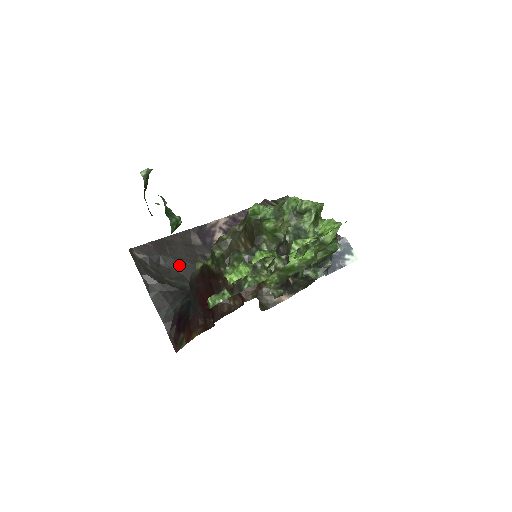
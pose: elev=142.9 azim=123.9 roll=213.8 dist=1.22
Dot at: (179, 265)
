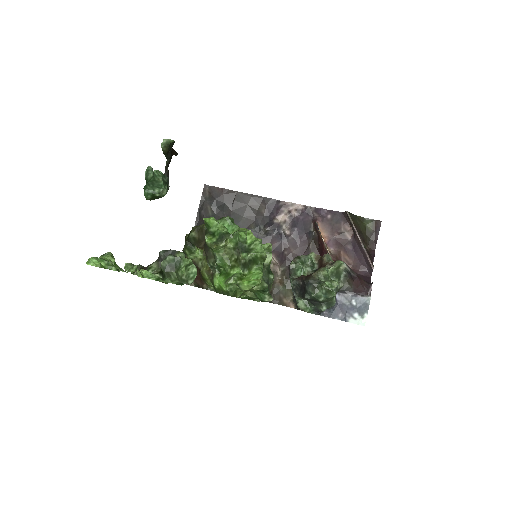
Dot at: occluded
